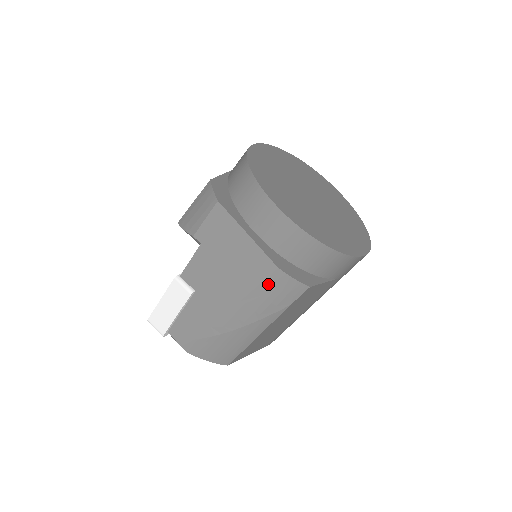
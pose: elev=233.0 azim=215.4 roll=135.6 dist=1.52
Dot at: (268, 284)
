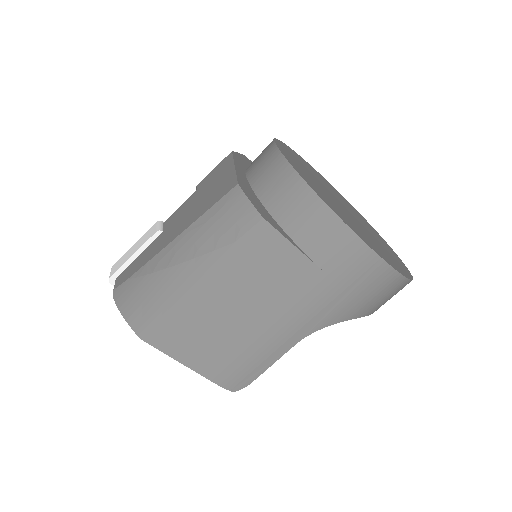
Dot at: (221, 205)
